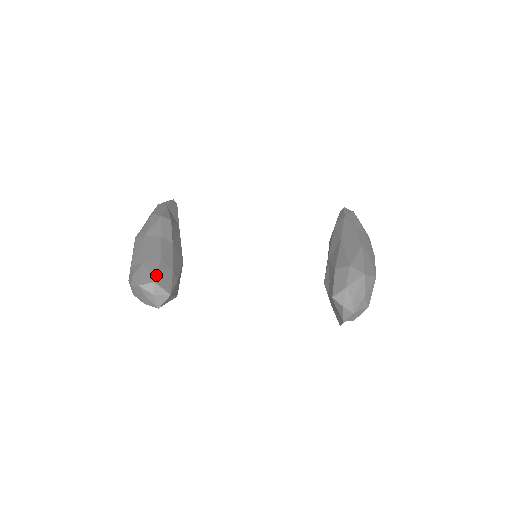
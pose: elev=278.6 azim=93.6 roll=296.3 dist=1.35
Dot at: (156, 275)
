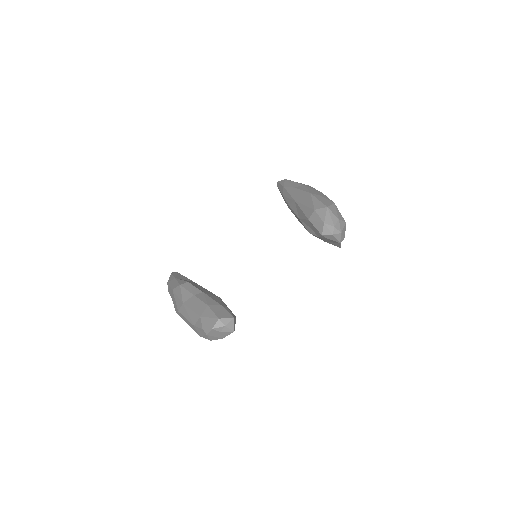
Dot at: (215, 315)
